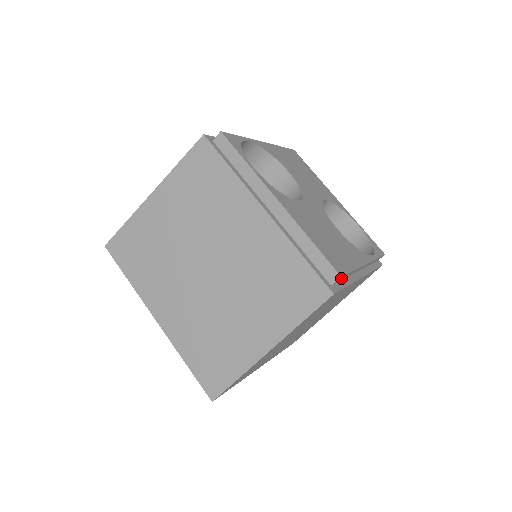
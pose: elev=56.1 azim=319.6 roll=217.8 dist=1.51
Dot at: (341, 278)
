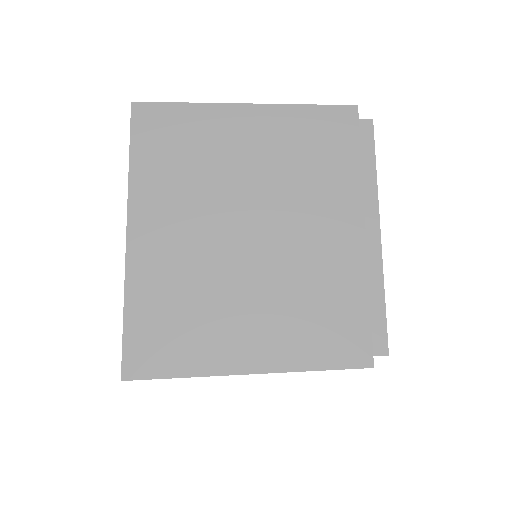
Dot at: occluded
